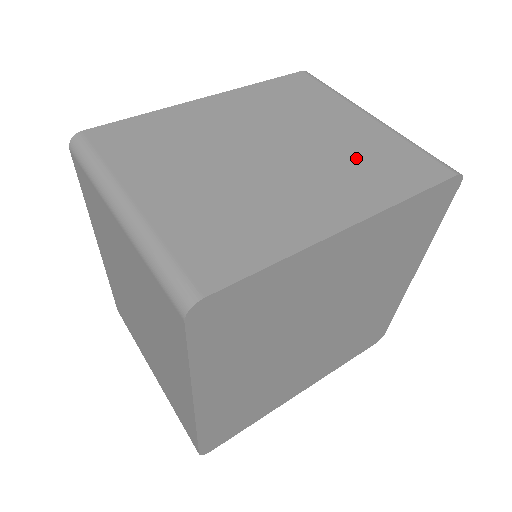
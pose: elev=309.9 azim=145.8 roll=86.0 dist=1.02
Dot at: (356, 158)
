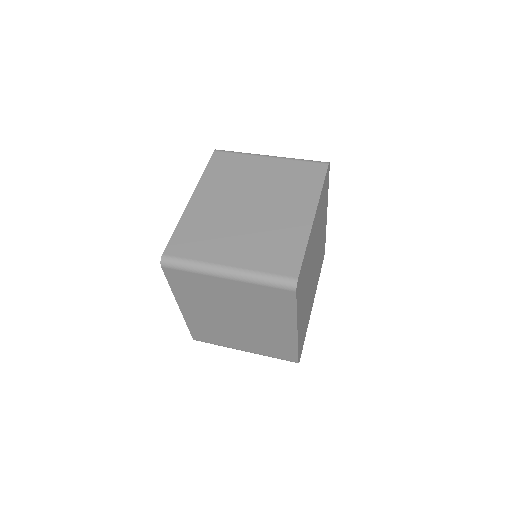
Dot at: (286, 183)
